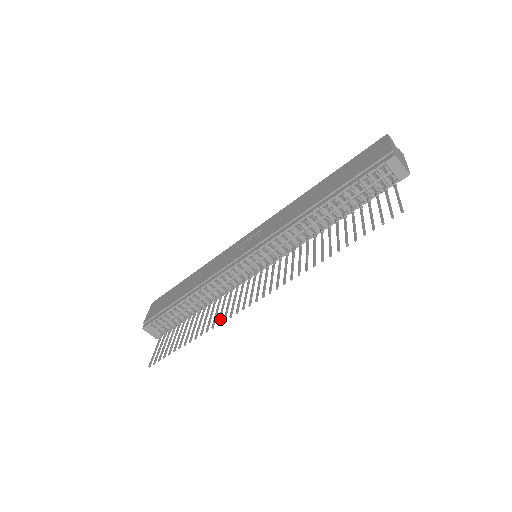
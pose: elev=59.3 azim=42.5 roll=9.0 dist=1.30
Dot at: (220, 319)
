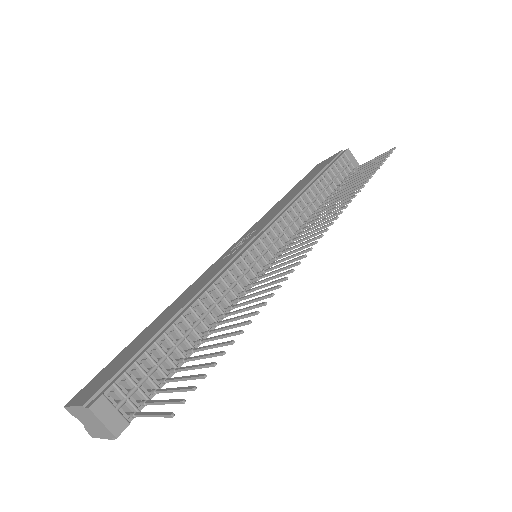
Dot at: (280, 280)
